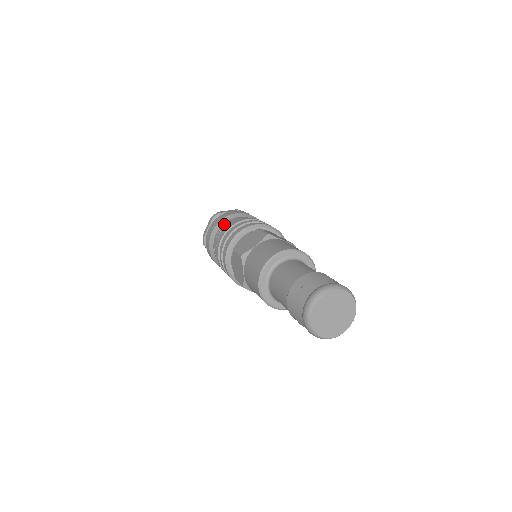
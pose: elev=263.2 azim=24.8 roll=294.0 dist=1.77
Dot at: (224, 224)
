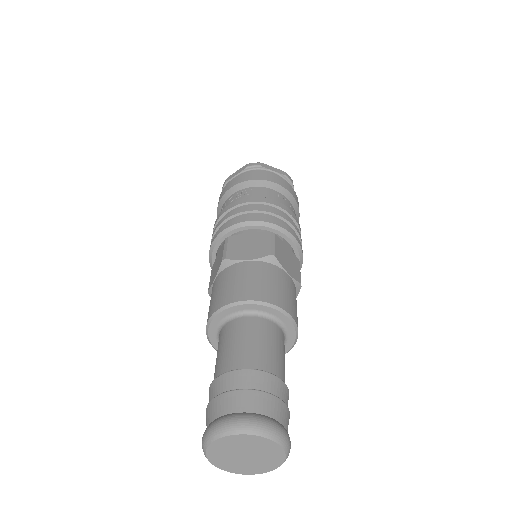
Dot at: (249, 188)
